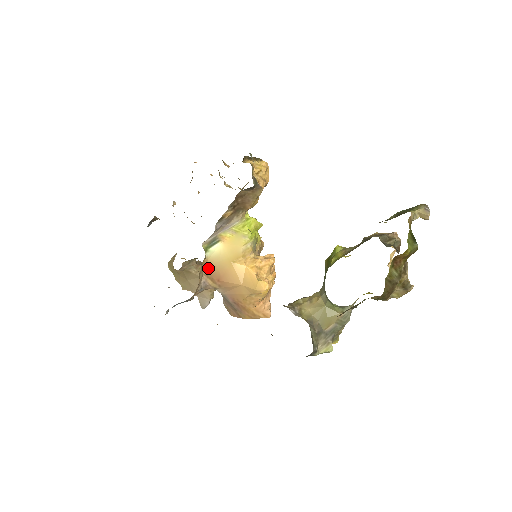
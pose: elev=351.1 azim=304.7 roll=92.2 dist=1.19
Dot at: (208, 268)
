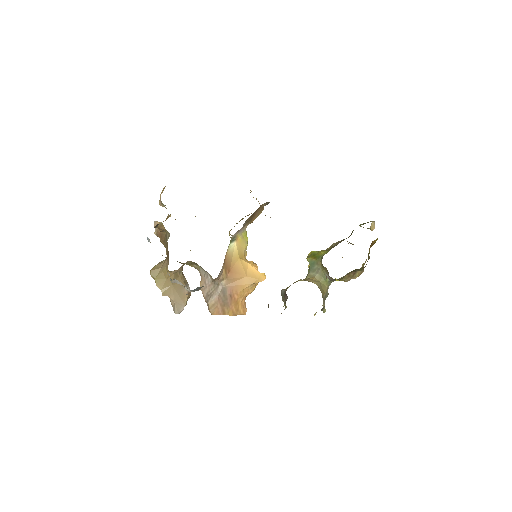
Dot at: (226, 259)
